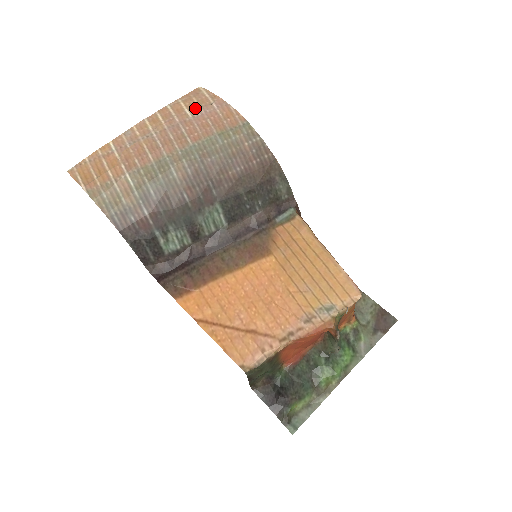
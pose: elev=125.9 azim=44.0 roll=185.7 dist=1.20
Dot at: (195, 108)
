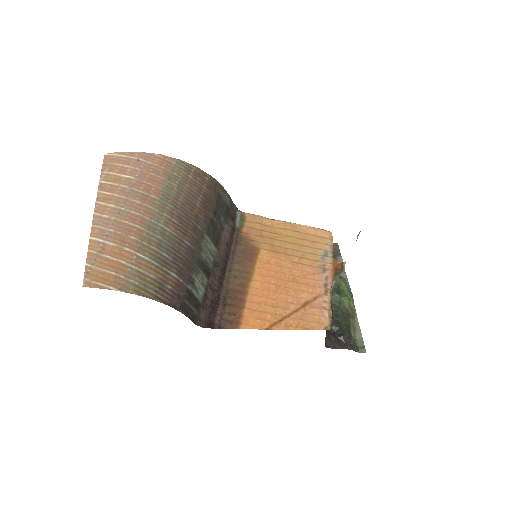
Dot at: (129, 170)
